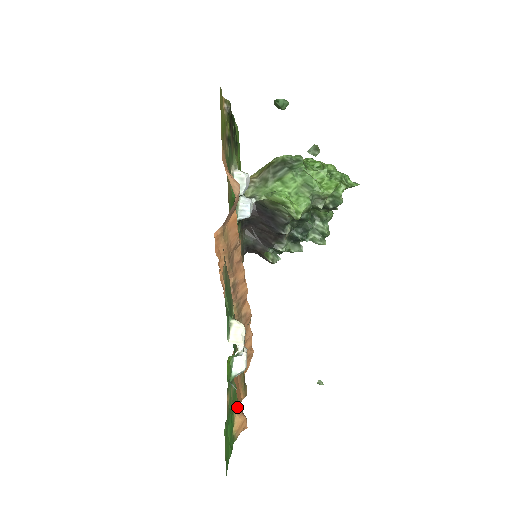
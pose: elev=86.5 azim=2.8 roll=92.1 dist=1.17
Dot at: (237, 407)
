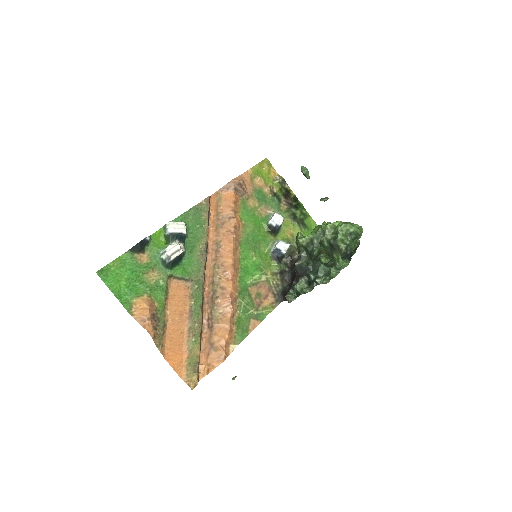
Dot at: (153, 302)
